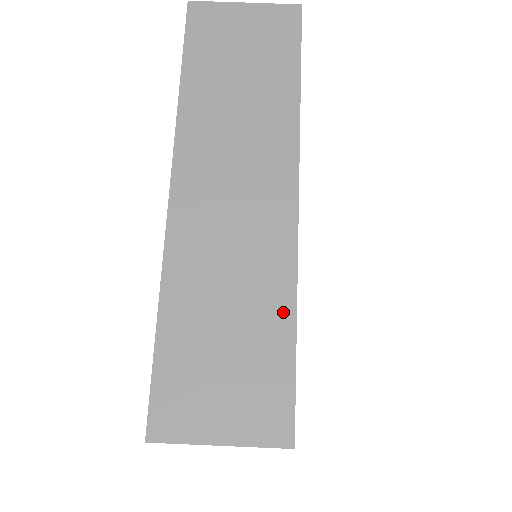
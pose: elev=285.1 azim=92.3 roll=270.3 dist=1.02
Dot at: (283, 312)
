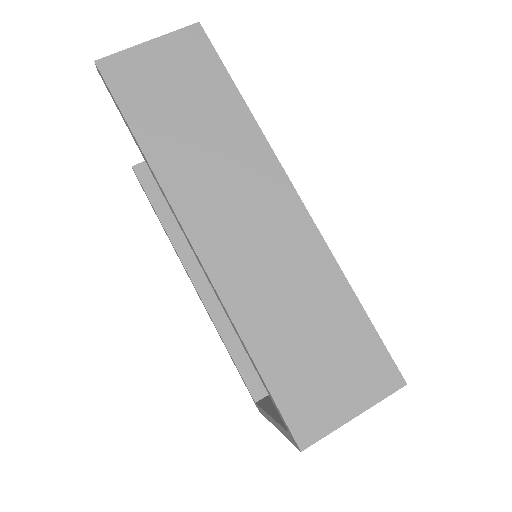
Dot at: (340, 290)
